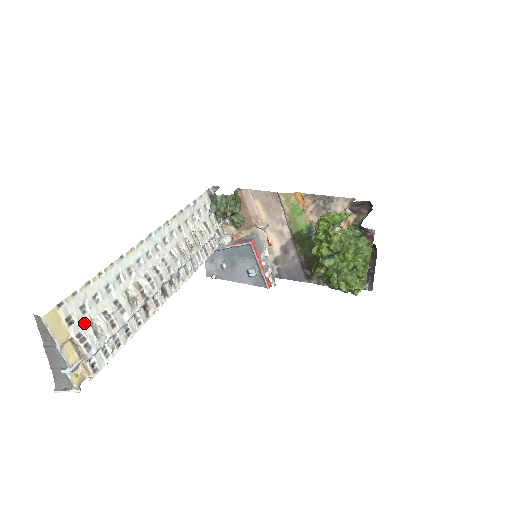
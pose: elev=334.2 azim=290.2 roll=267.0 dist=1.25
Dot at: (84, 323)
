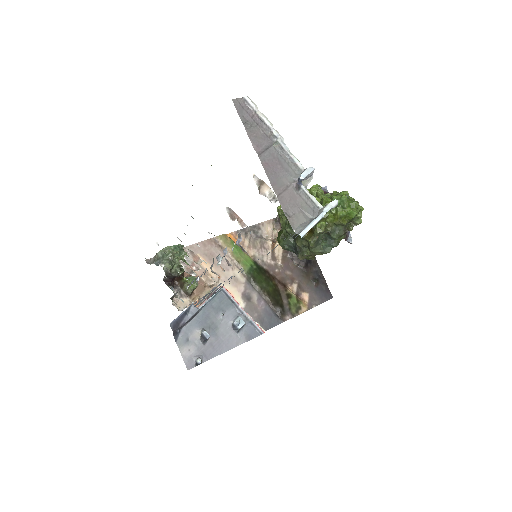
Dot at: occluded
